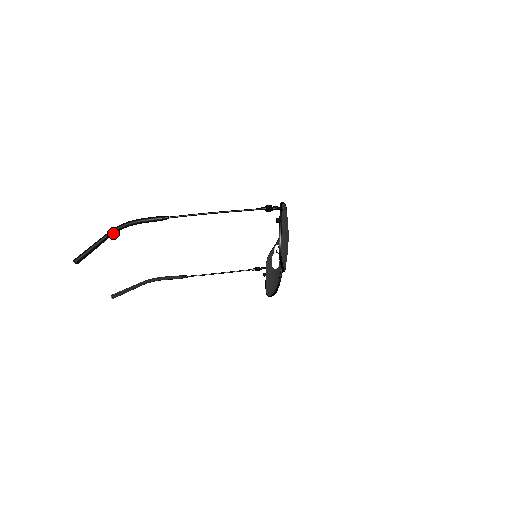
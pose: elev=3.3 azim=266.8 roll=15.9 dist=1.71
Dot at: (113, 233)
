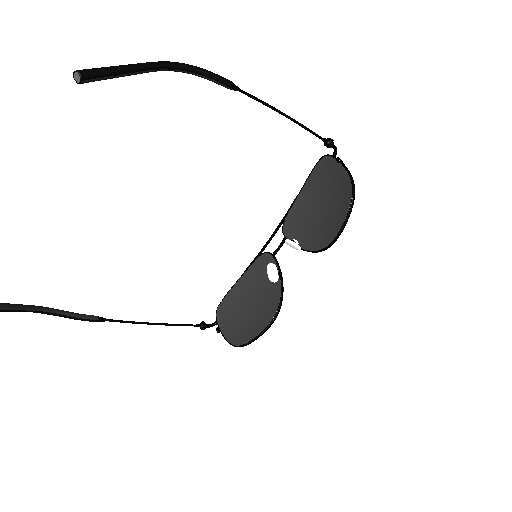
Dot at: (159, 66)
